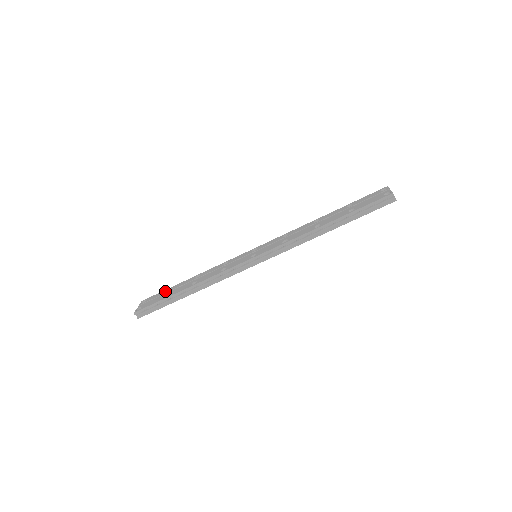
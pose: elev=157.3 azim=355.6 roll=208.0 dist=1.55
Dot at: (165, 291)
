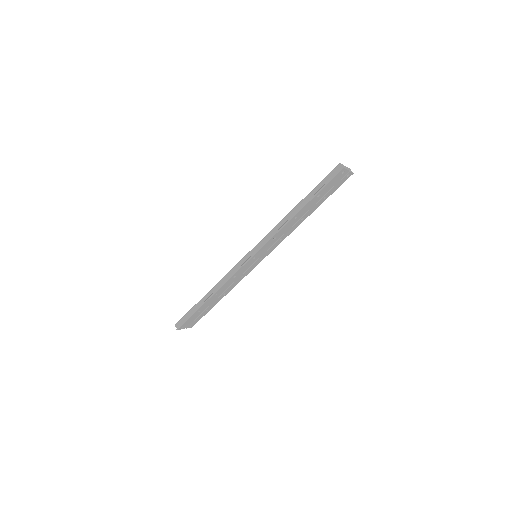
Dot at: occluded
